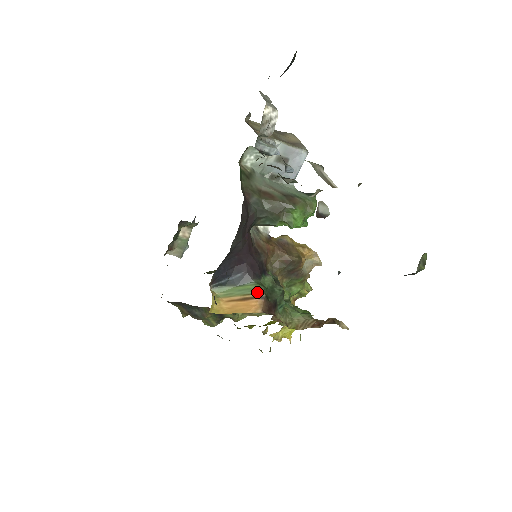
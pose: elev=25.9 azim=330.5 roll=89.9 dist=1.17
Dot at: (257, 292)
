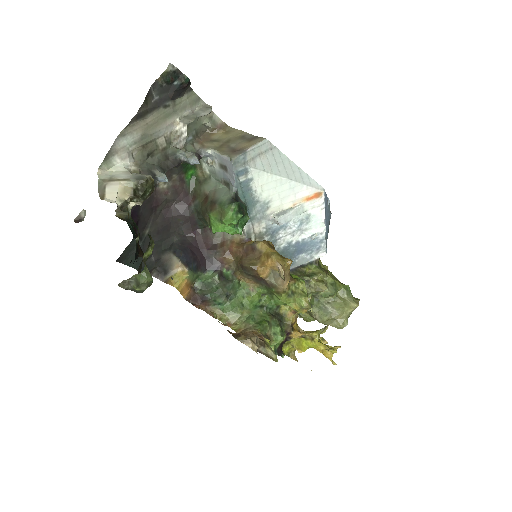
Dot at: (192, 282)
